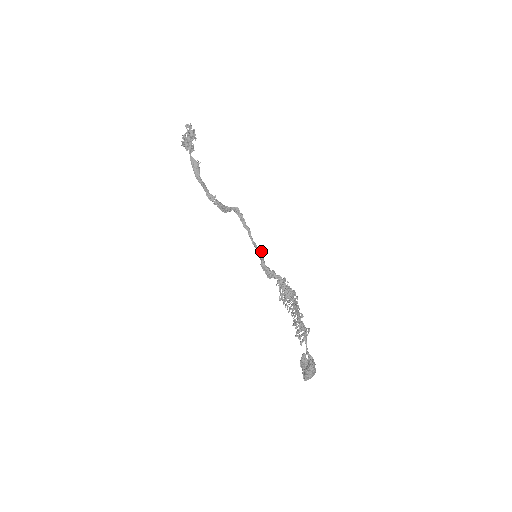
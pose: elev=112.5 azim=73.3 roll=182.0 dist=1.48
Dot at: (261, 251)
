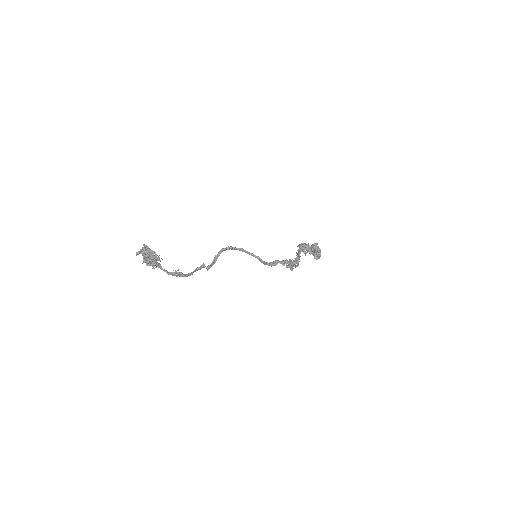
Dot at: (260, 260)
